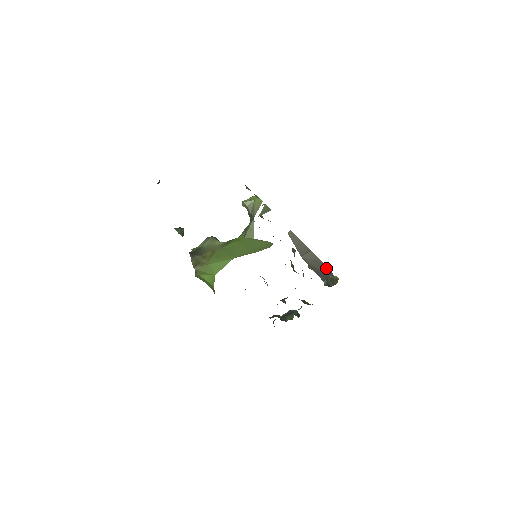
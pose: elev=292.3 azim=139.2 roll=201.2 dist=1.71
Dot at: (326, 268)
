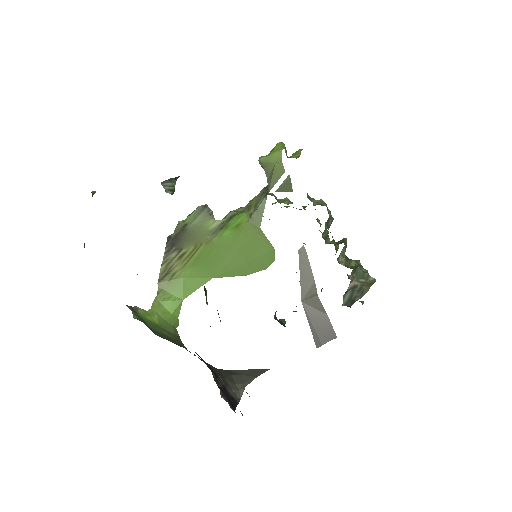
Dot at: (330, 327)
